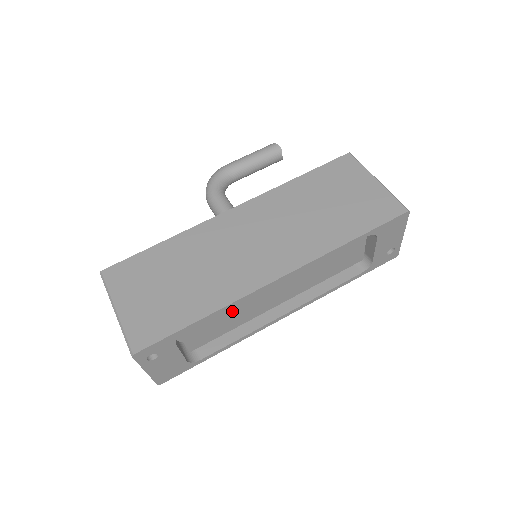
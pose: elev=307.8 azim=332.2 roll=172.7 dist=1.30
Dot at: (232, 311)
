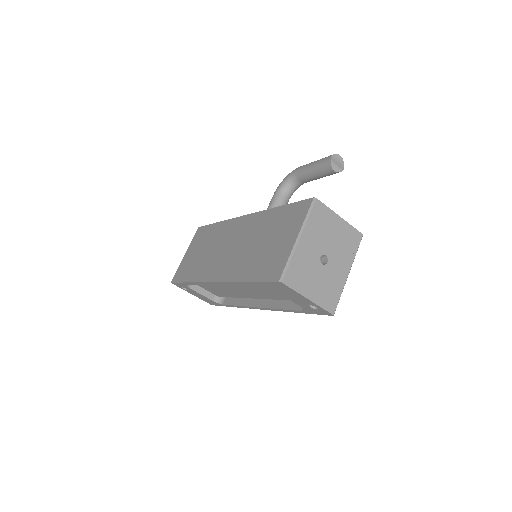
Dot at: (217, 286)
